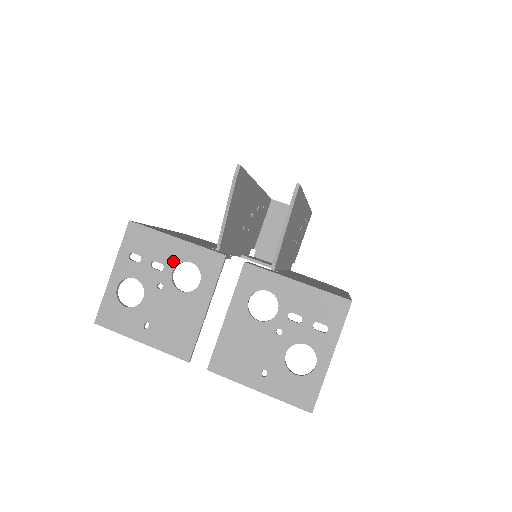
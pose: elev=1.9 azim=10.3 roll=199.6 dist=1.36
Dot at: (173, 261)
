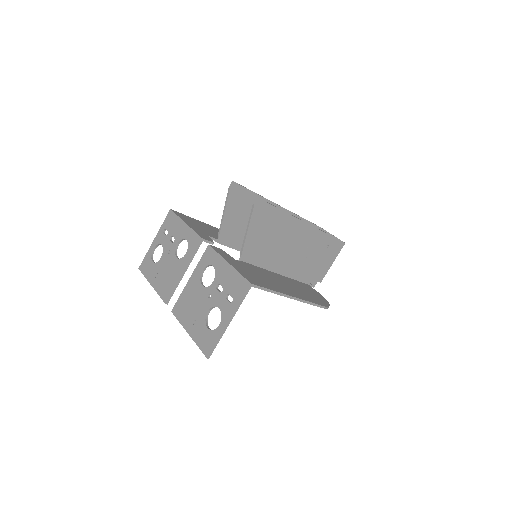
Dot at: (179, 237)
